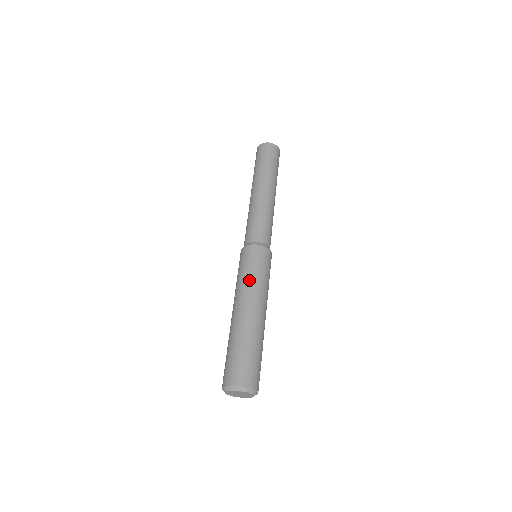
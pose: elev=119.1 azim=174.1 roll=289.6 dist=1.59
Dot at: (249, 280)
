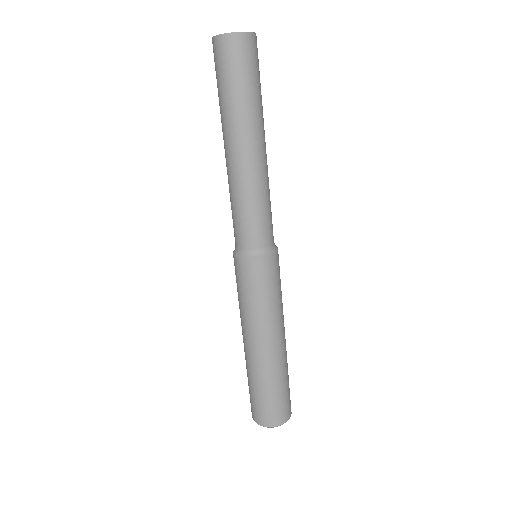
Dot at: (253, 311)
